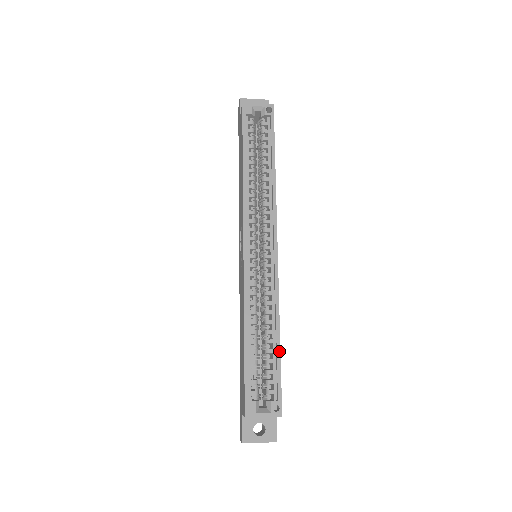
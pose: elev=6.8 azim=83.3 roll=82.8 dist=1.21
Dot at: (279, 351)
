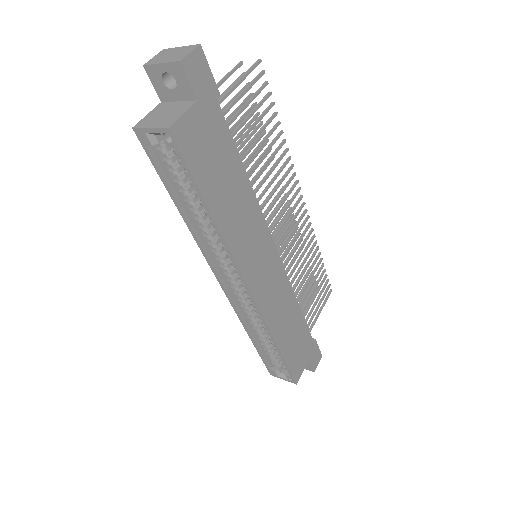
Dot at: (281, 355)
